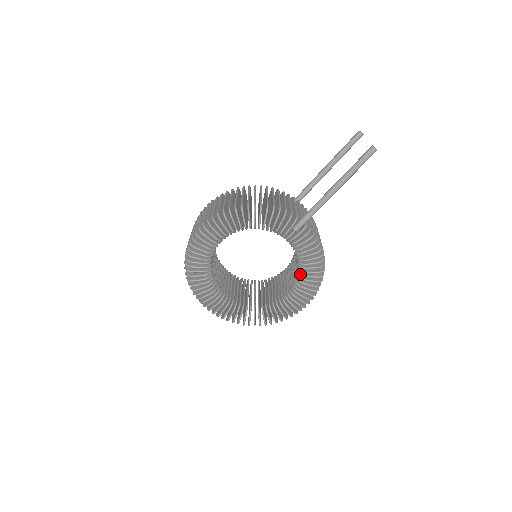
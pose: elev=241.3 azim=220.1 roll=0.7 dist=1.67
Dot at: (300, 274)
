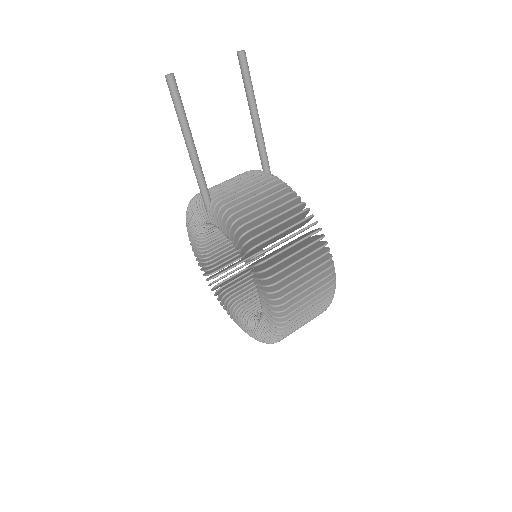
Dot at: occluded
